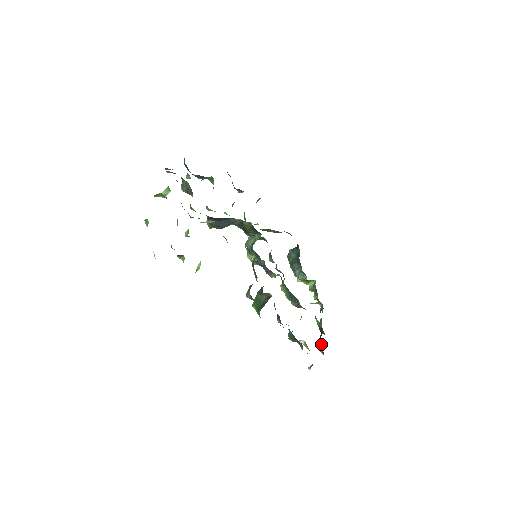
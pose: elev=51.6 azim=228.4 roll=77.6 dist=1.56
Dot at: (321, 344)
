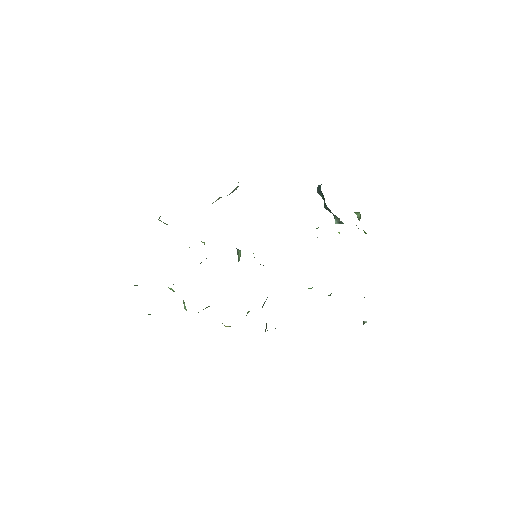
Dot at: occluded
